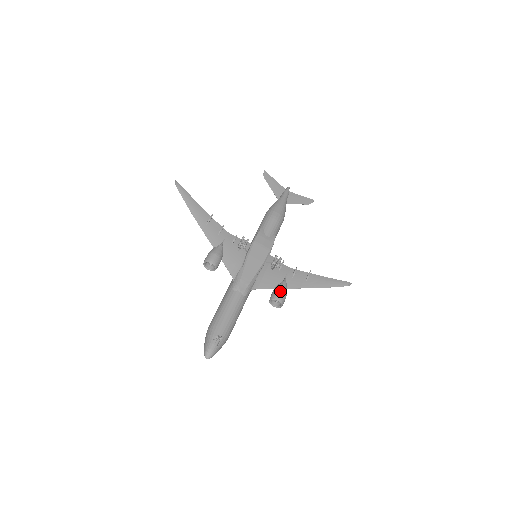
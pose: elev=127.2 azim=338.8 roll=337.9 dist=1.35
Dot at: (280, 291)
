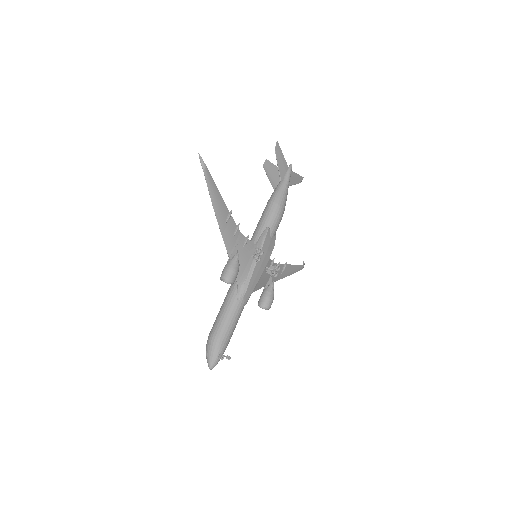
Dot at: (271, 299)
